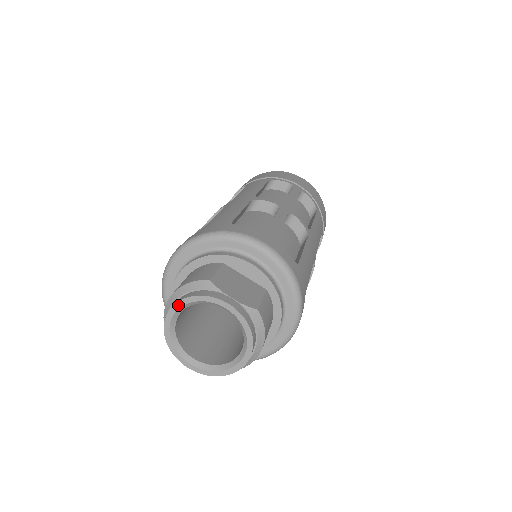
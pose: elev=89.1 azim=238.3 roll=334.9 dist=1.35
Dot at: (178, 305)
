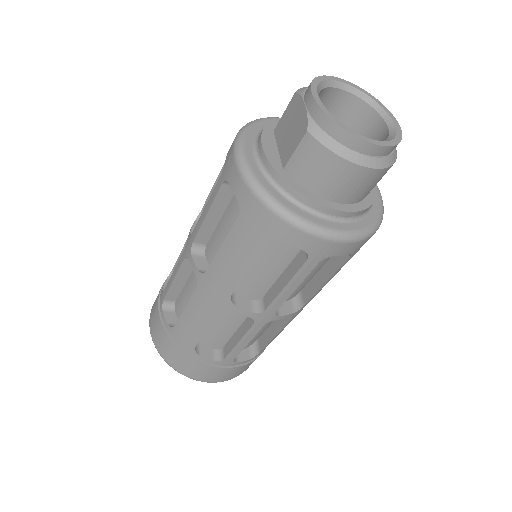
Dot at: (358, 88)
